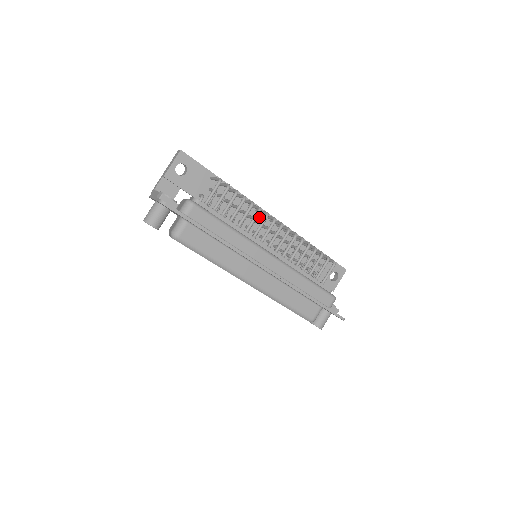
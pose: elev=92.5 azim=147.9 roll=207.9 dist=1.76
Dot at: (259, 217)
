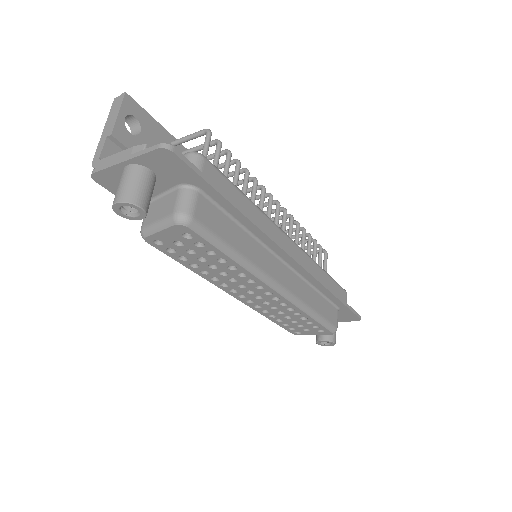
Dot at: occluded
